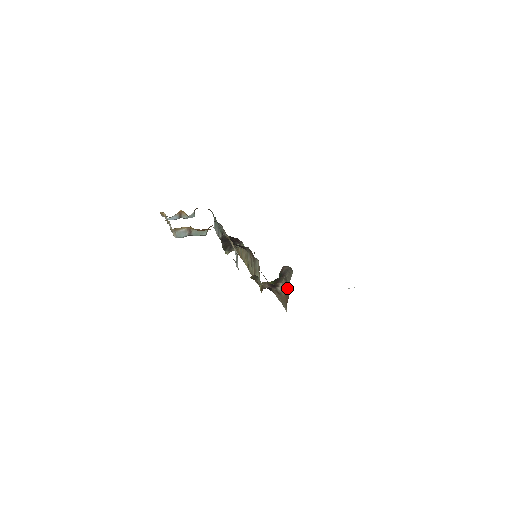
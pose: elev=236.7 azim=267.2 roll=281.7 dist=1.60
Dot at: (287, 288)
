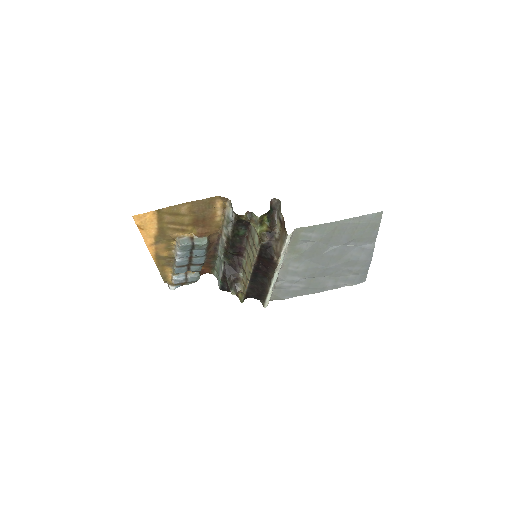
Dot at: (281, 219)
